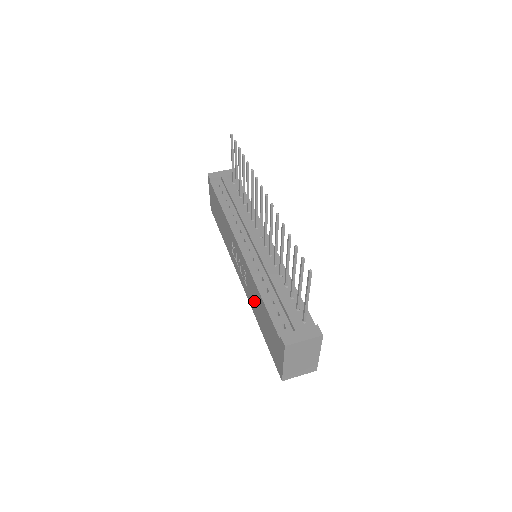
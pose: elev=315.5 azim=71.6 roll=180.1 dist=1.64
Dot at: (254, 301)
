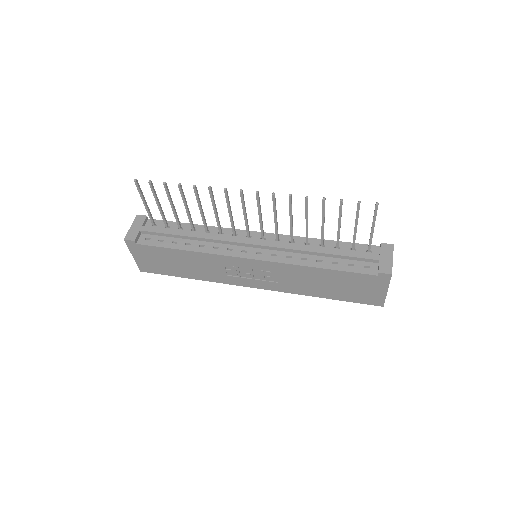
Dot at: (303, 283)
